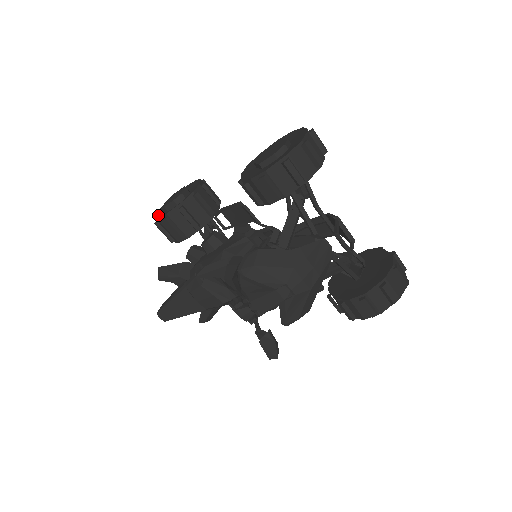
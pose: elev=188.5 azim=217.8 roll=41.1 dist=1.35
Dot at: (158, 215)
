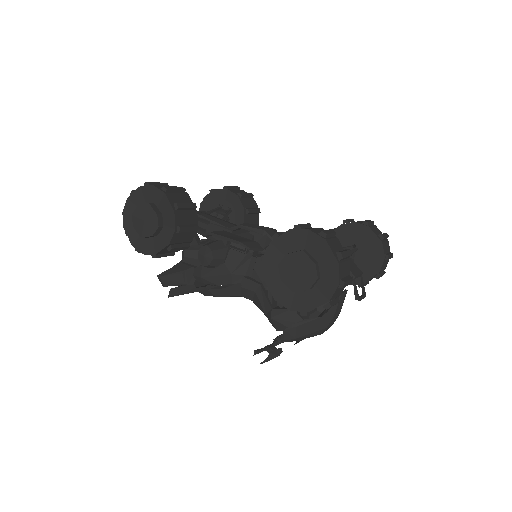
Dot at: (133, 239)
